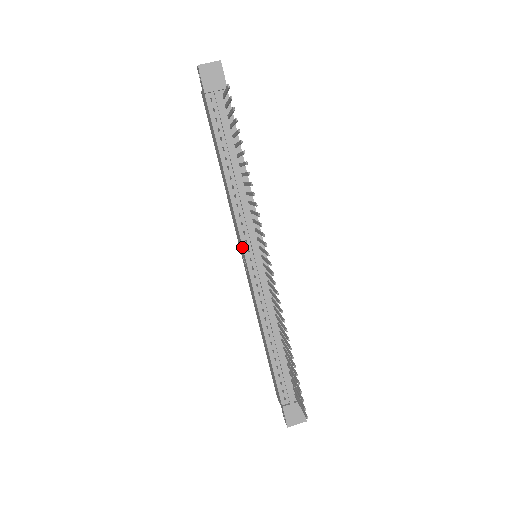
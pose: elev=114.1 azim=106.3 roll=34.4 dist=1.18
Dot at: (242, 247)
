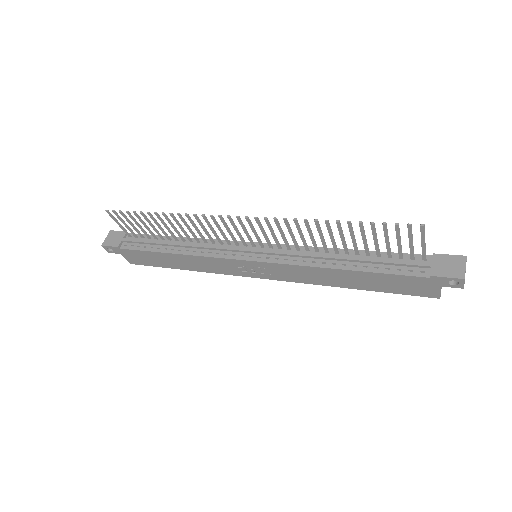
Dot at: (236, 260)
